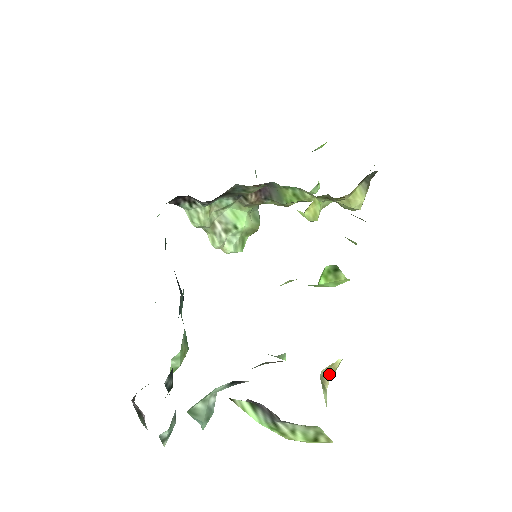
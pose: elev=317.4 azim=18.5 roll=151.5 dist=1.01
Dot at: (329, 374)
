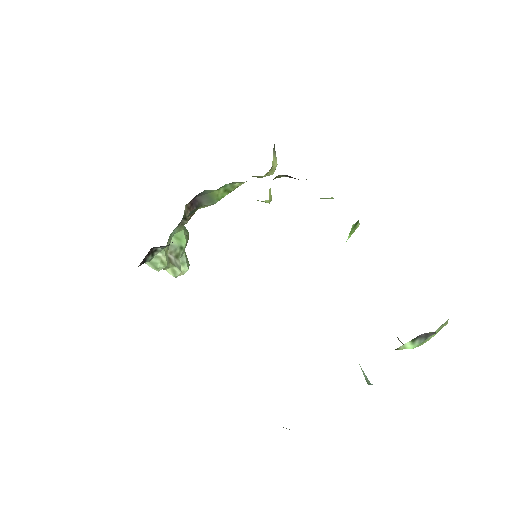
Dot at: occluded
